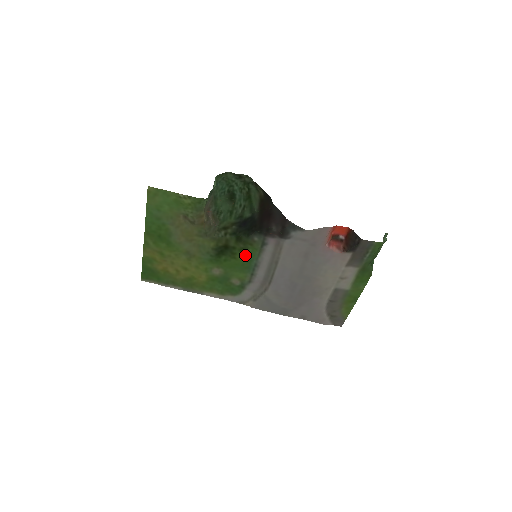
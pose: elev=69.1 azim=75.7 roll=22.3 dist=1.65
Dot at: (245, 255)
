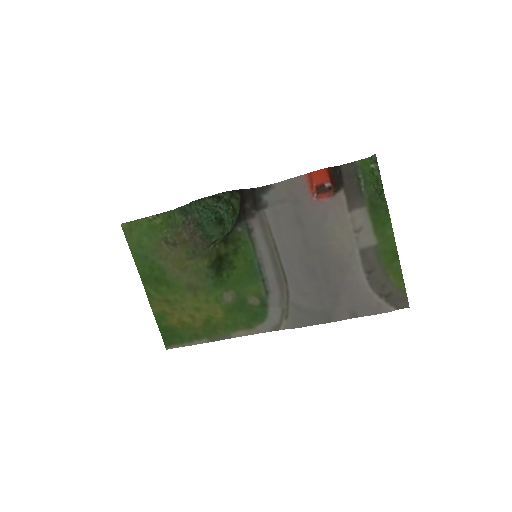
Dot at: (242, 258)
